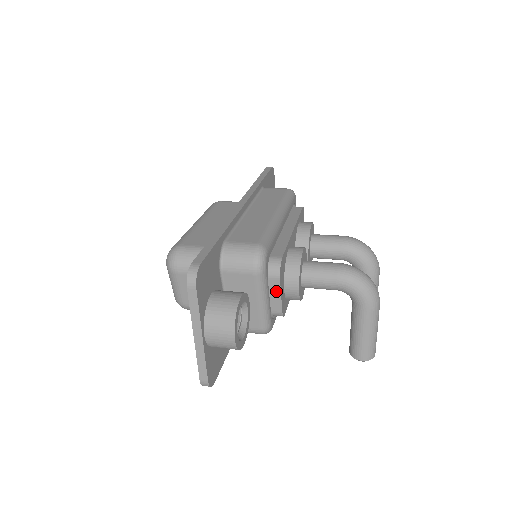
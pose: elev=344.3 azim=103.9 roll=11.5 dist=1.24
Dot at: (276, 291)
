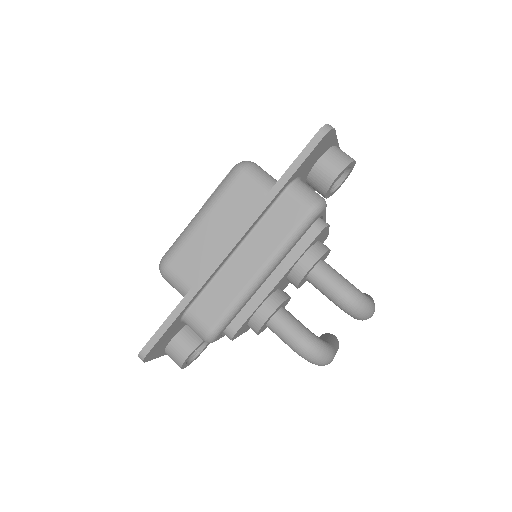
Dot at: occluded
